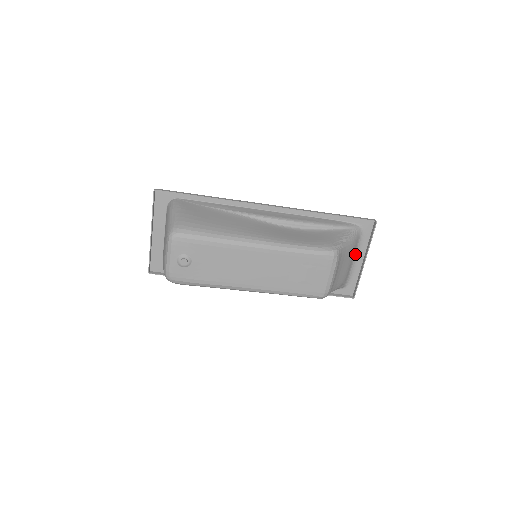
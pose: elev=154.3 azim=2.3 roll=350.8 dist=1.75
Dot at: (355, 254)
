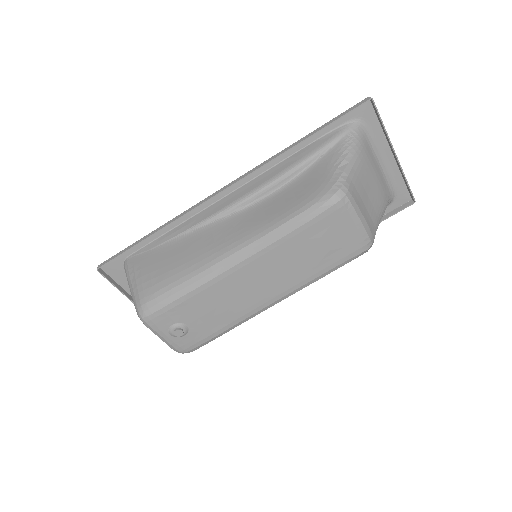
Dot at: (376, 156)
